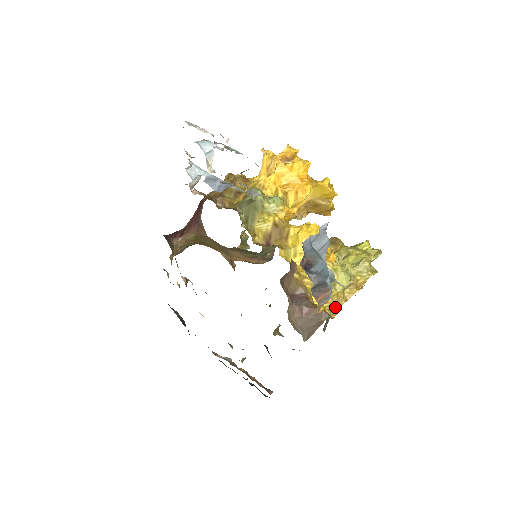
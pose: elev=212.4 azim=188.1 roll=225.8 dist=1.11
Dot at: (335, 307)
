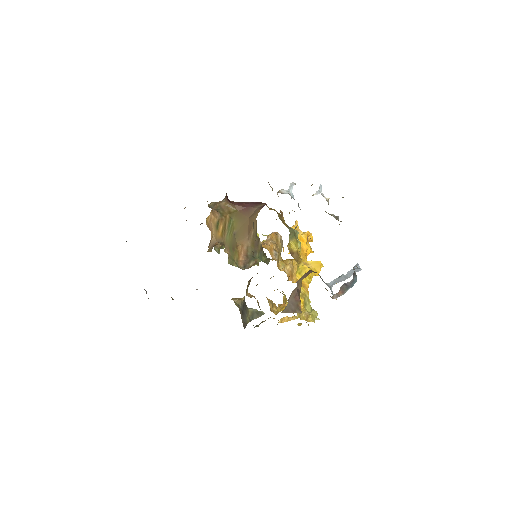
Dot at: (298, 314)
